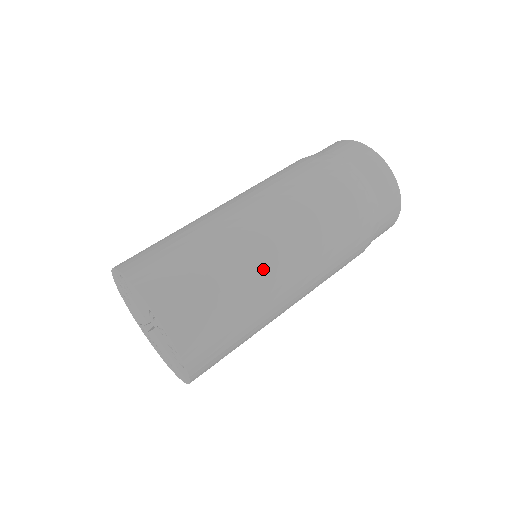
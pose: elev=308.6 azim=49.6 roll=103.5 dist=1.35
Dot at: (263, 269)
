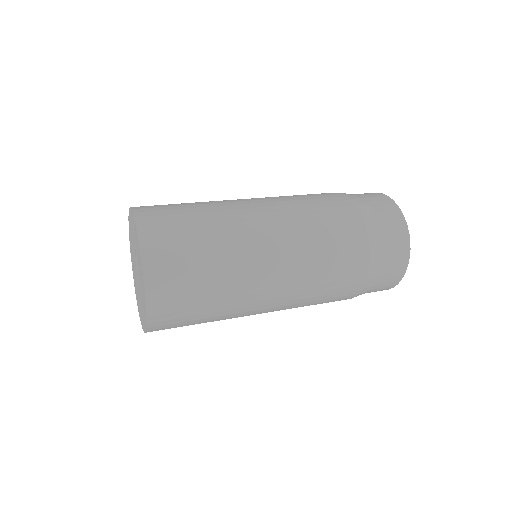
Dot at: (241, 218)
